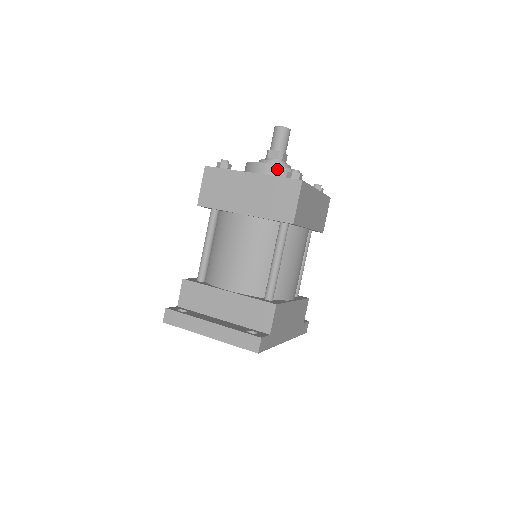
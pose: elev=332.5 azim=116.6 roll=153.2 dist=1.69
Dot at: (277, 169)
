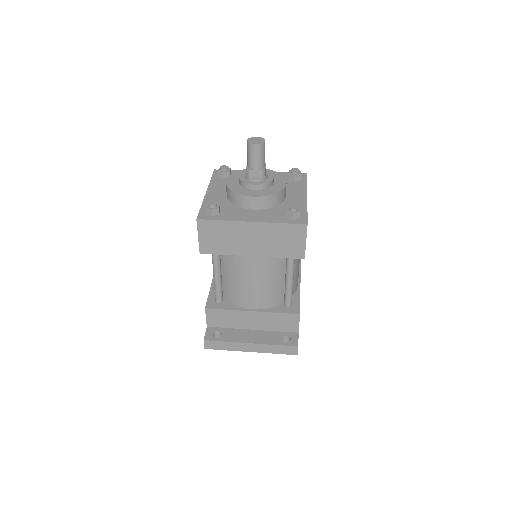
Dot at: (269, 199)
